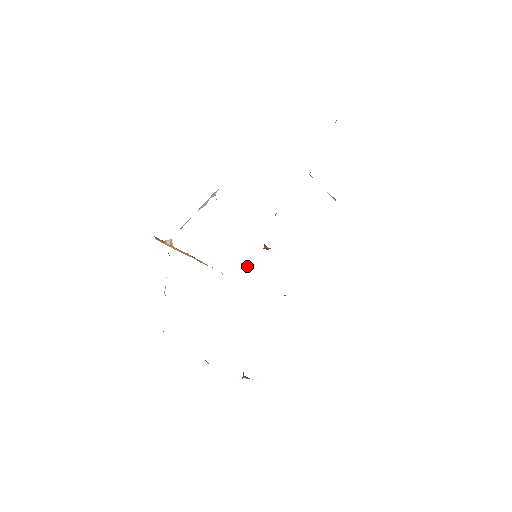
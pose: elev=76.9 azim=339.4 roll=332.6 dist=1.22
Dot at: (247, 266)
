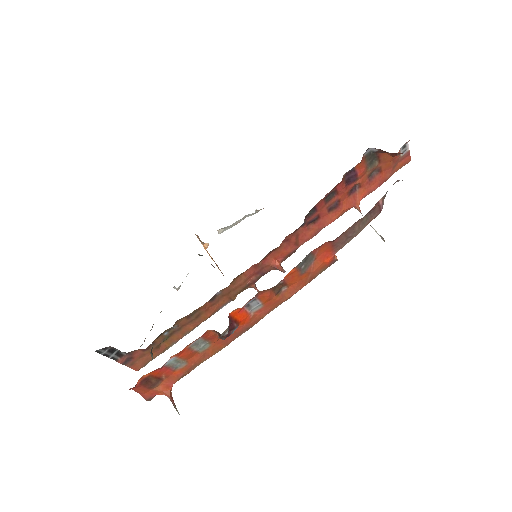
Dot at: occluded
